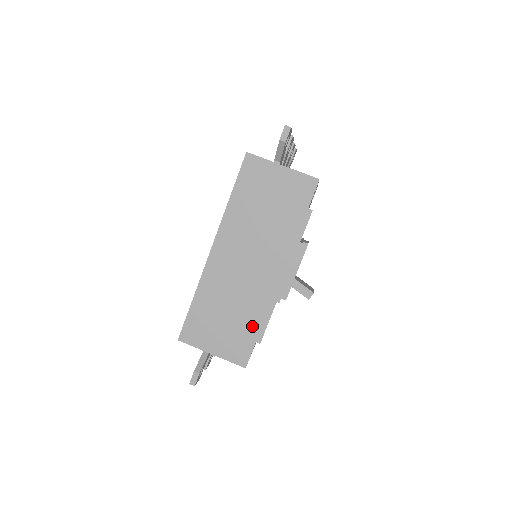
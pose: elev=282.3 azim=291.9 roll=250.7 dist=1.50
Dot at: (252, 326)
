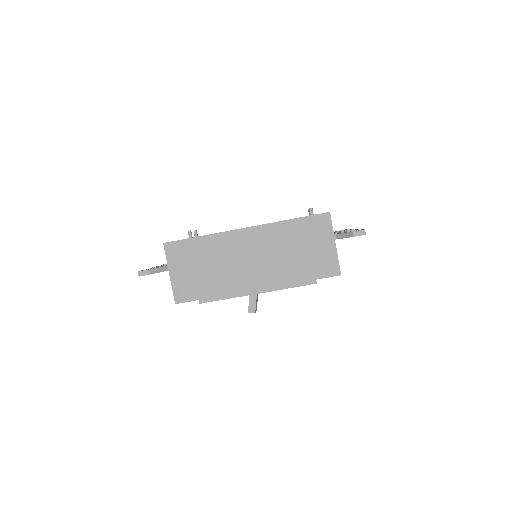
Dot at: (208, 290)
